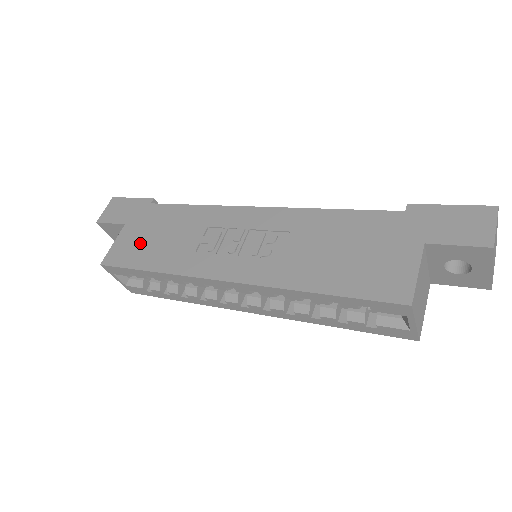
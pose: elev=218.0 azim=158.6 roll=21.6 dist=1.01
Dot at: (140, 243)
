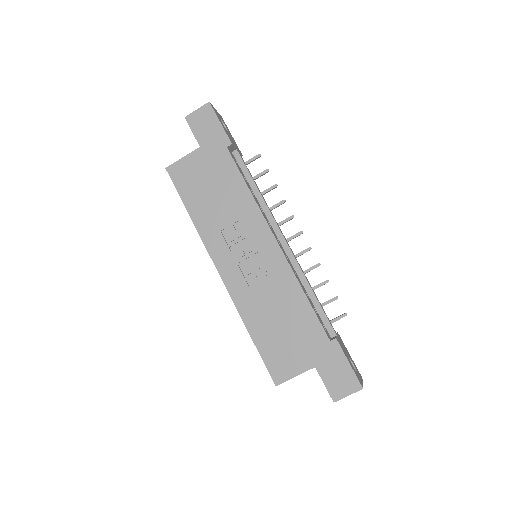
Dot at: (198, 180)
